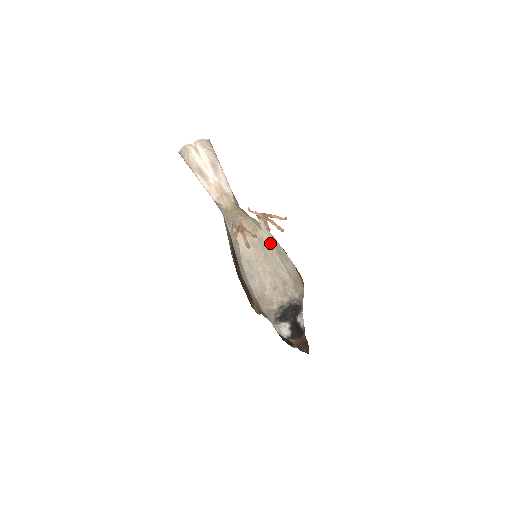
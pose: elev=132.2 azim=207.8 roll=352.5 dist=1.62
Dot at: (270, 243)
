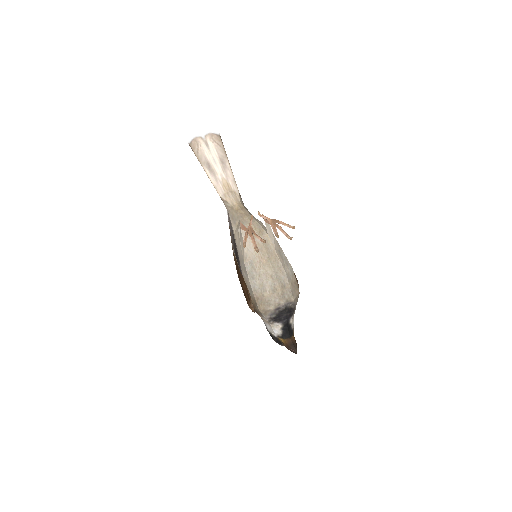
Dot at: (274, 247)
